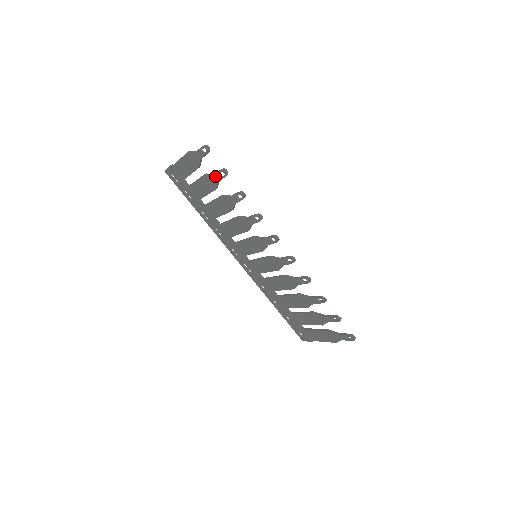
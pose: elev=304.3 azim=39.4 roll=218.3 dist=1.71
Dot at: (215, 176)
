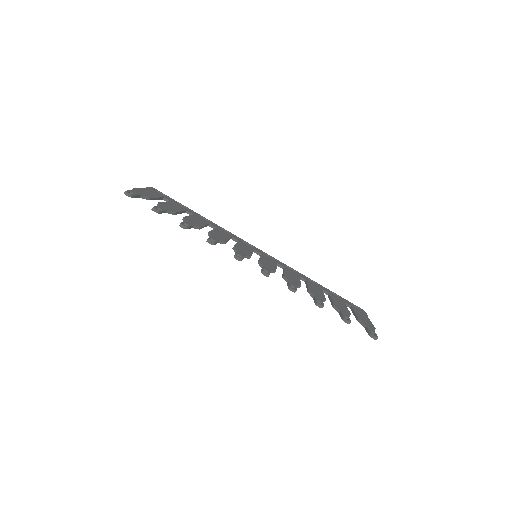
Dot at: occluded
